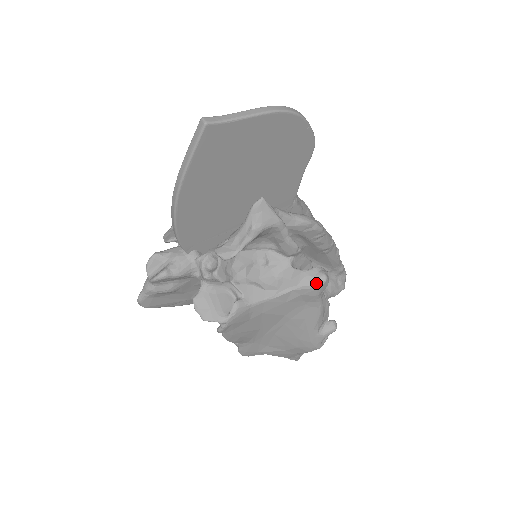
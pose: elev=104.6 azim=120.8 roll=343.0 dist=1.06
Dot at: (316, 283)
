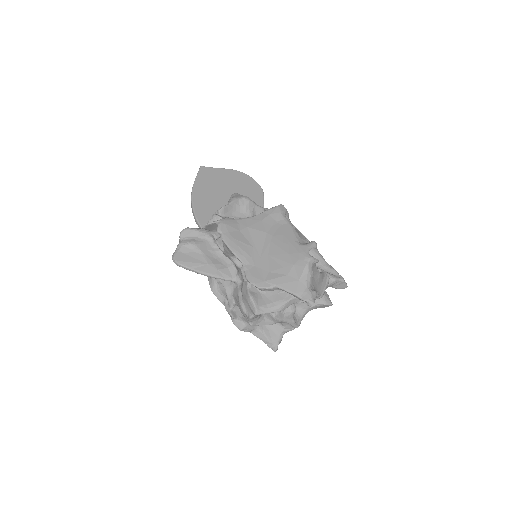
Dot at: (276, 206)
